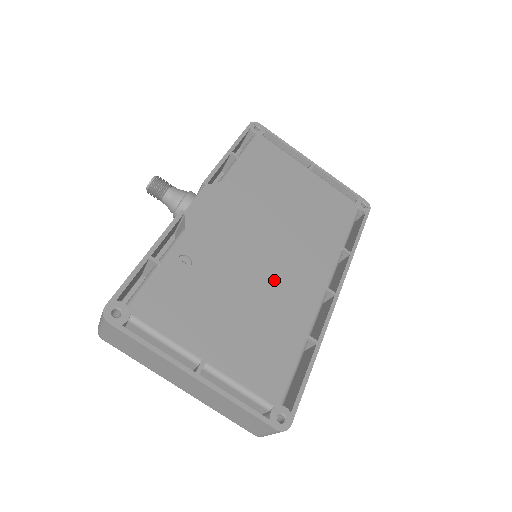
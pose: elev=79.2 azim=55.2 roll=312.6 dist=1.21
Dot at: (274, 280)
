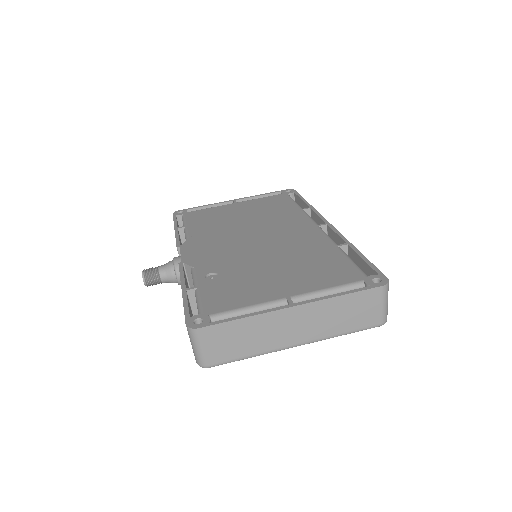
Dot at: (280, 244)
